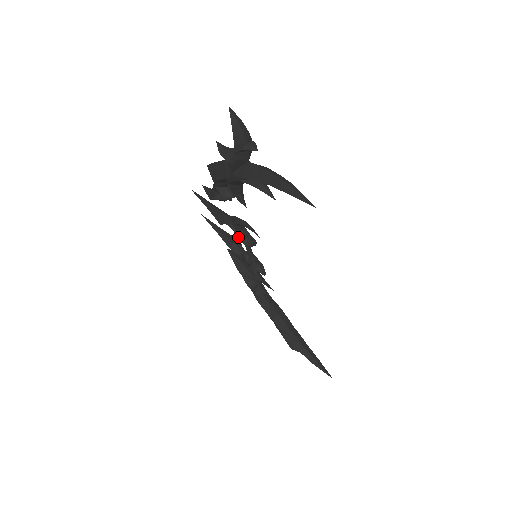
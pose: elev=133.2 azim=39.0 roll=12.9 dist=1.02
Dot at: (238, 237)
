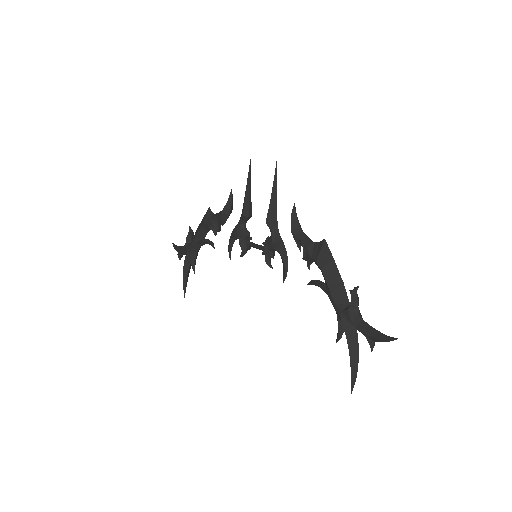
Dot at: (266, 245)
